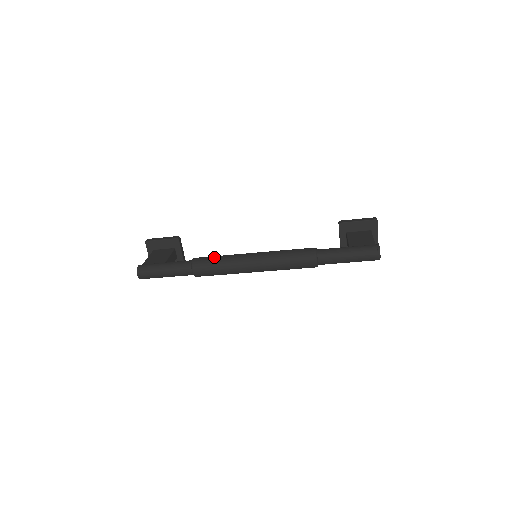
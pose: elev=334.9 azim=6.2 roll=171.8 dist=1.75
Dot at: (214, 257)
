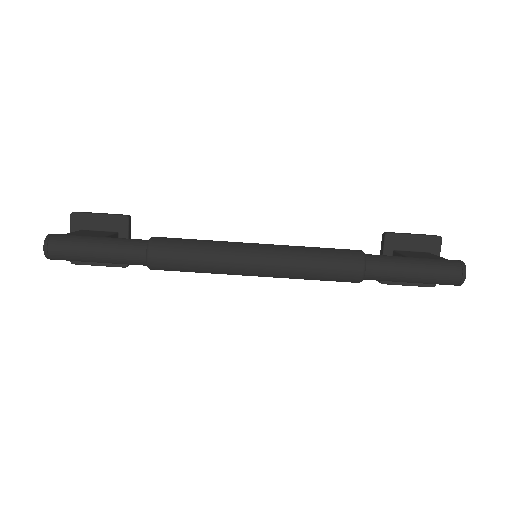
Dot at: occluded
